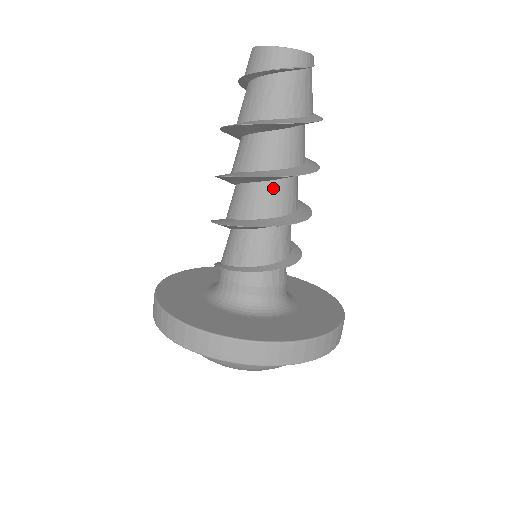
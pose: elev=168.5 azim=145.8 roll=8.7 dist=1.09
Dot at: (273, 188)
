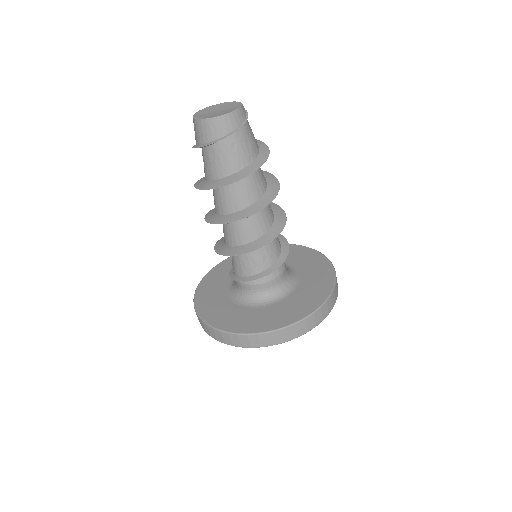
Dot at: (261, 210)
